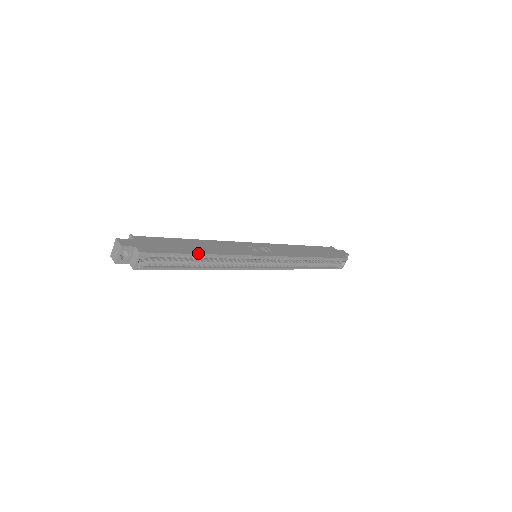
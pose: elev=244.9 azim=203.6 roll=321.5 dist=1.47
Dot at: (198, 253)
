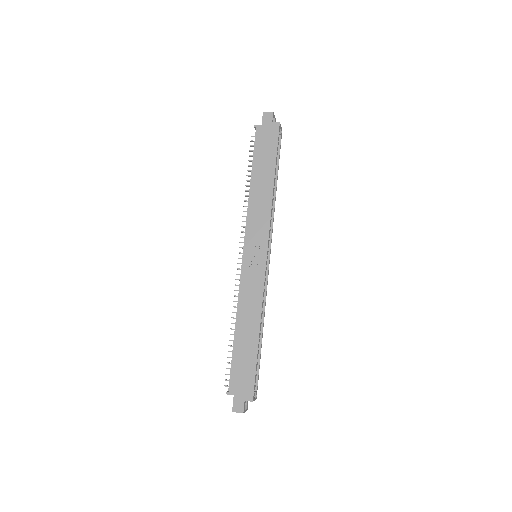
Dot at: (257, 341)
